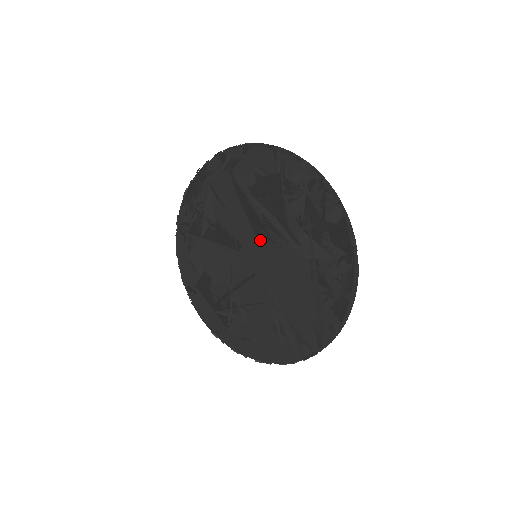
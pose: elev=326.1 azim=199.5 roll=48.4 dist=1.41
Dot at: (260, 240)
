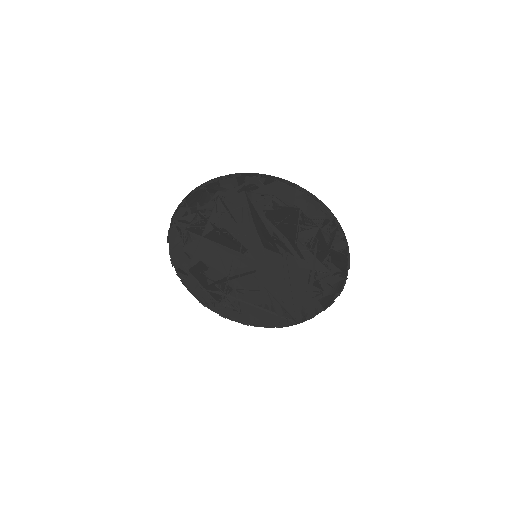
Dot at: (267, 250)
